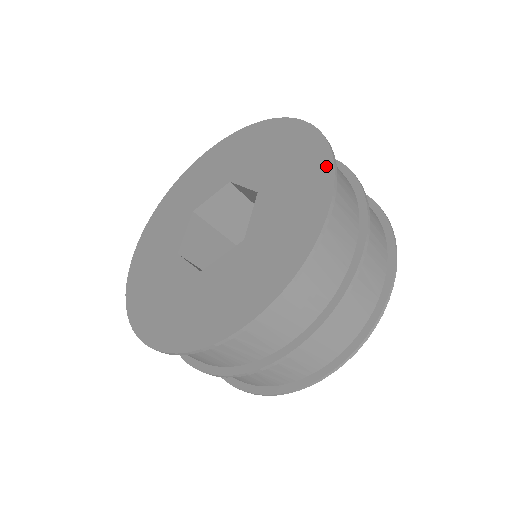
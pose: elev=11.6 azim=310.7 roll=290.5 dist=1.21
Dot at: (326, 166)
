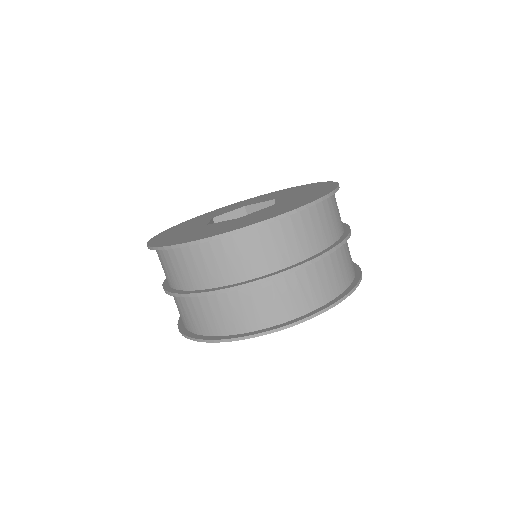
Dot at: (326, 183)
